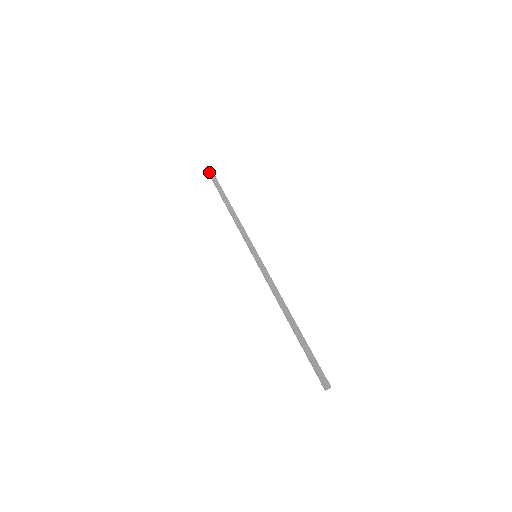
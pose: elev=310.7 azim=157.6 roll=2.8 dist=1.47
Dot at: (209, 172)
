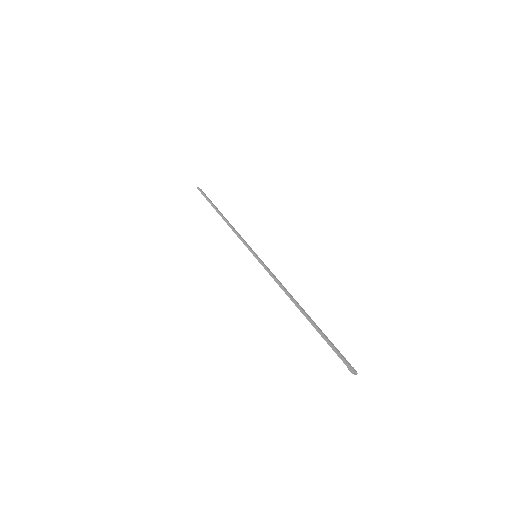
Dot at: (201, 190)
